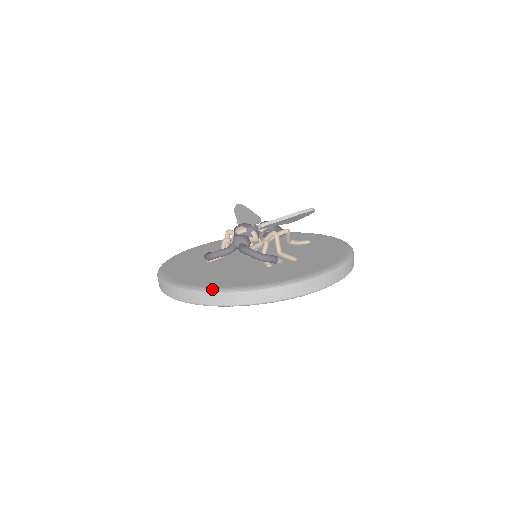
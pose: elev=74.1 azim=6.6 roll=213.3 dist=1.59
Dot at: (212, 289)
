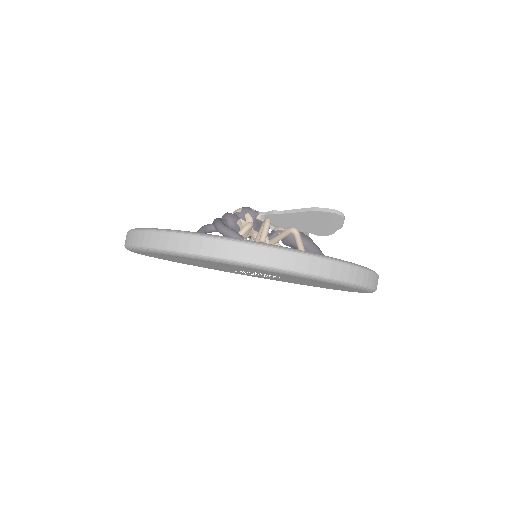
Dot at: (135, 228)
